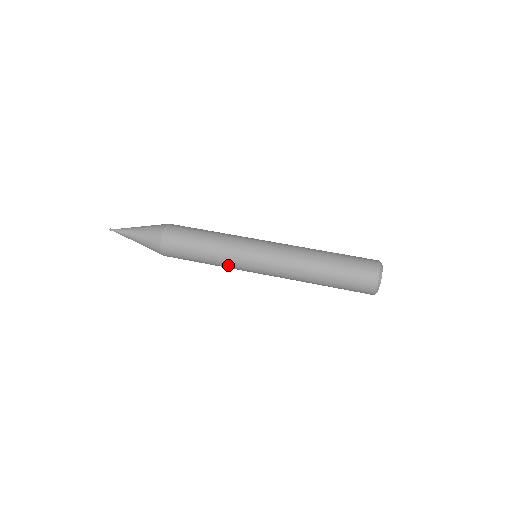
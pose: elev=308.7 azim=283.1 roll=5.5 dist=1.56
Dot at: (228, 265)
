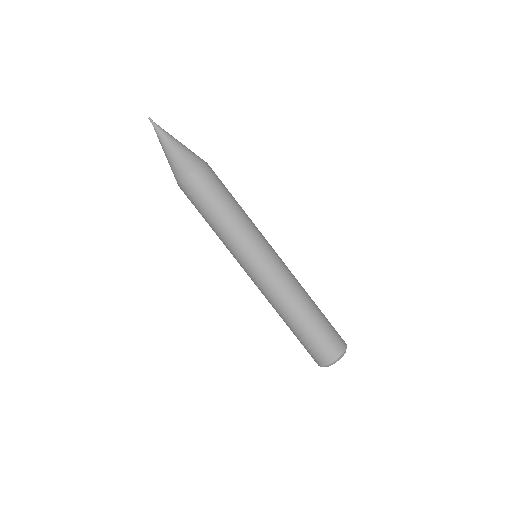
Dot at: occluded
